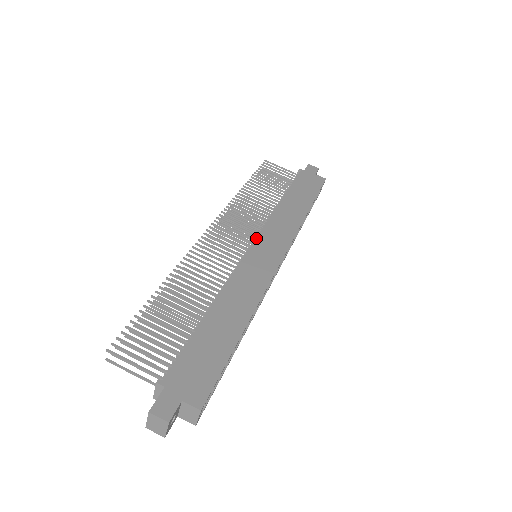
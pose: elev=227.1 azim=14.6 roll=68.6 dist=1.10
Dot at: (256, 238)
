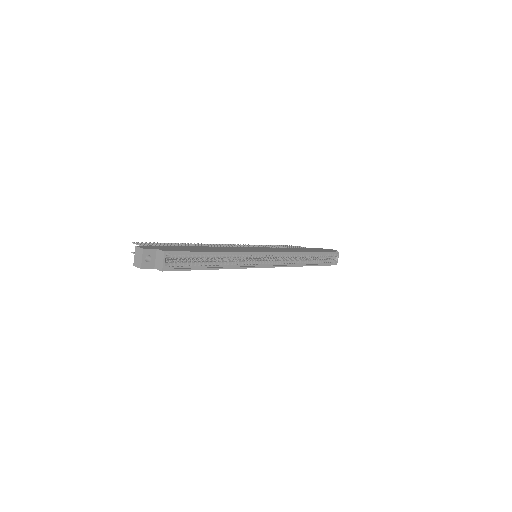
Dot at: (259, 247)
